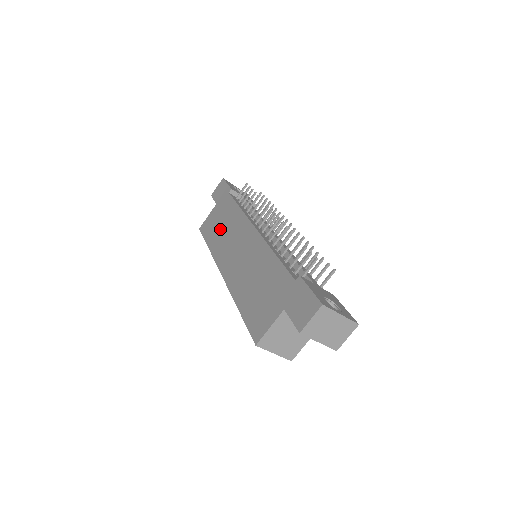
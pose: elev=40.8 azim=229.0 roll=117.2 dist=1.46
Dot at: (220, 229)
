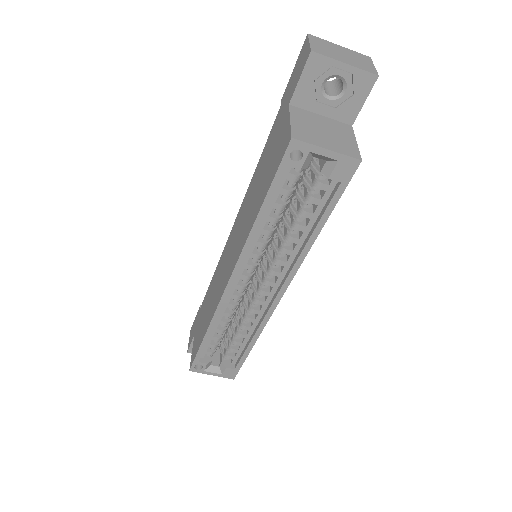
Dot at: (207, 311)
